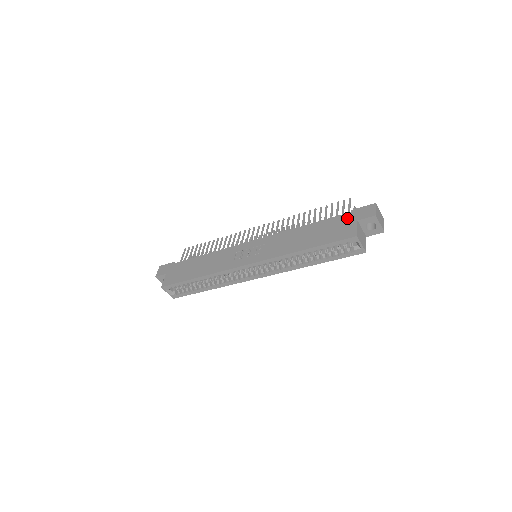
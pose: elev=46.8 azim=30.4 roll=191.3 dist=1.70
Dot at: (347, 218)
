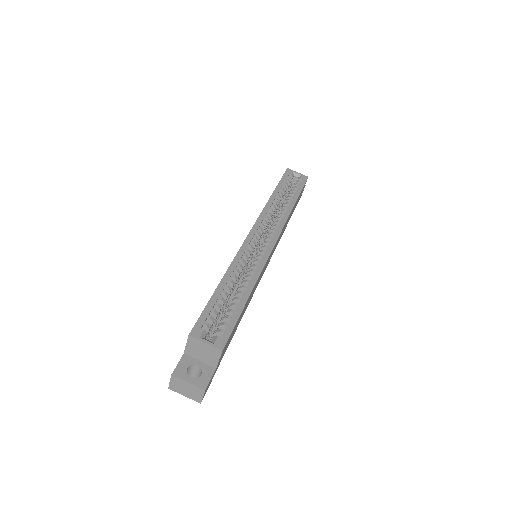
Dot at: occluded
